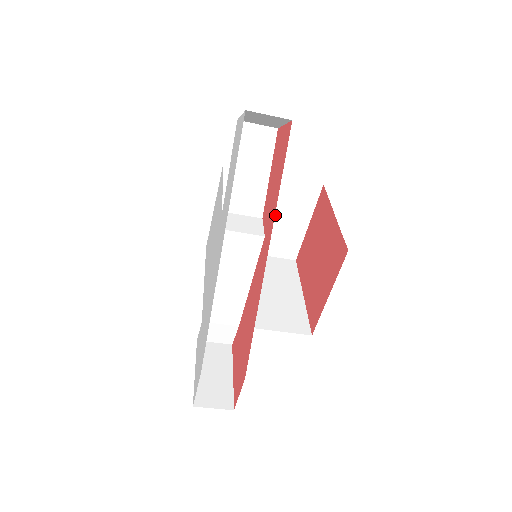
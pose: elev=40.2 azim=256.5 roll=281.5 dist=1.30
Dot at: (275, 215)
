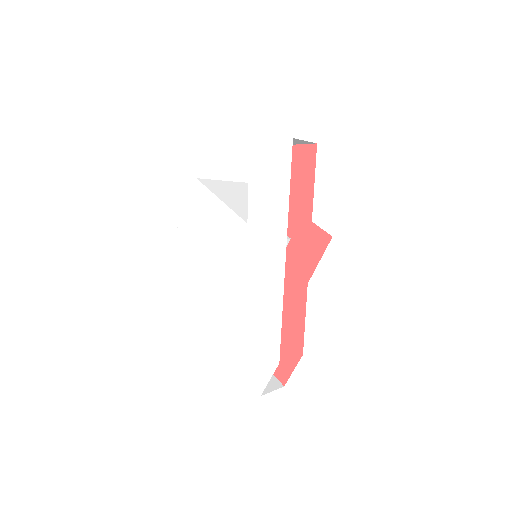
Dot at: occluded
